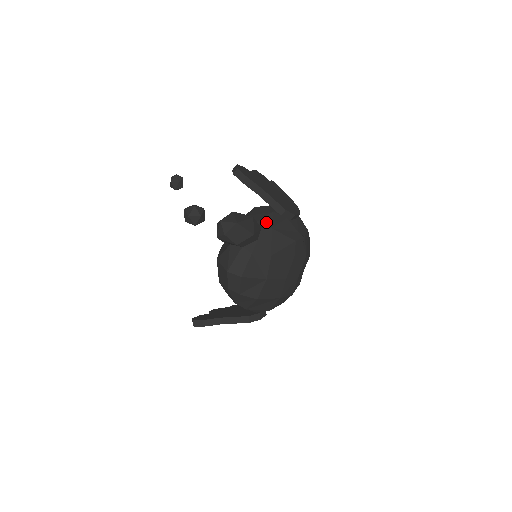
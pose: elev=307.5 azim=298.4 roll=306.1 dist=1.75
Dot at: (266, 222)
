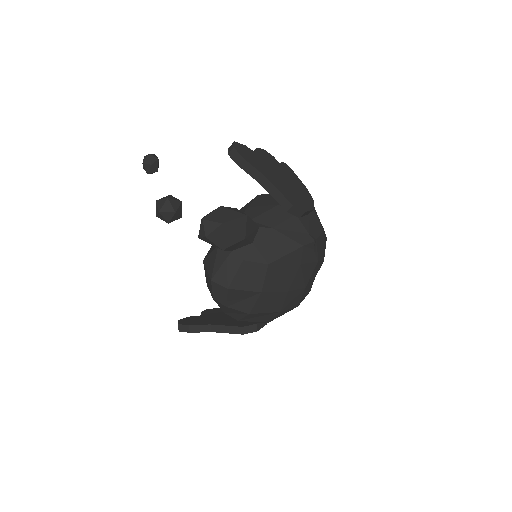
Dot at: (267, 219)
